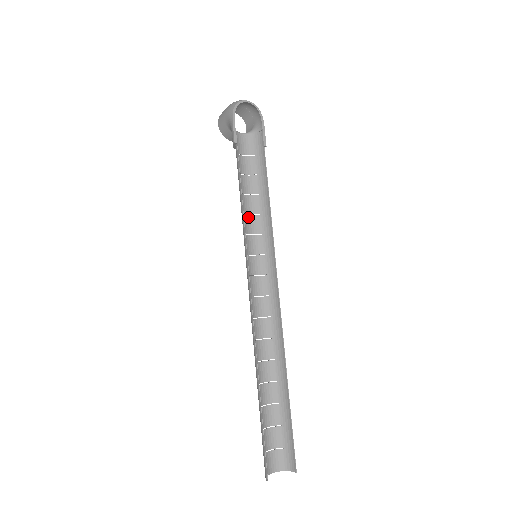
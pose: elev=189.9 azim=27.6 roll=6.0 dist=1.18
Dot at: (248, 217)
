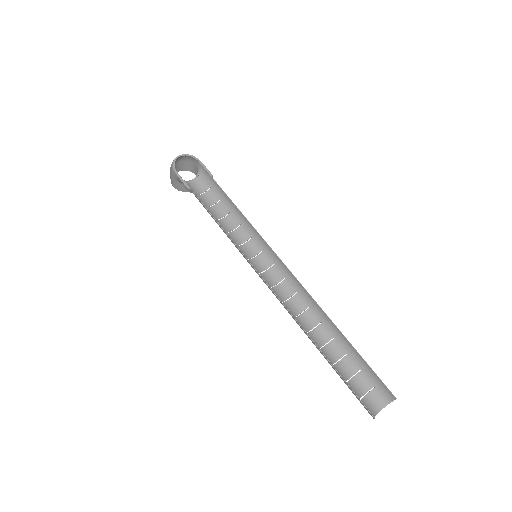
Dot at: (233, 233)
